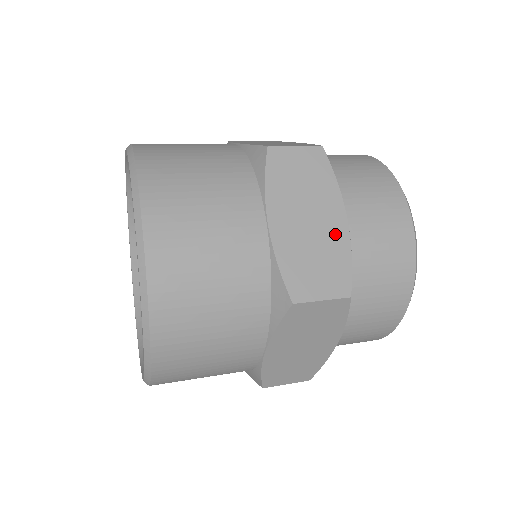
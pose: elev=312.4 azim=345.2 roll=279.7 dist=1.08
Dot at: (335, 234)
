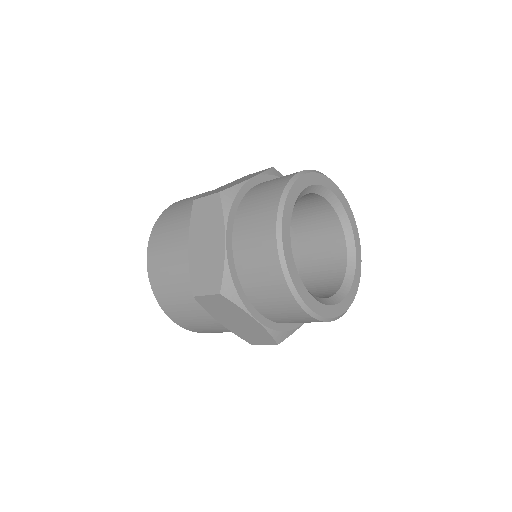
Dot at: occluded
